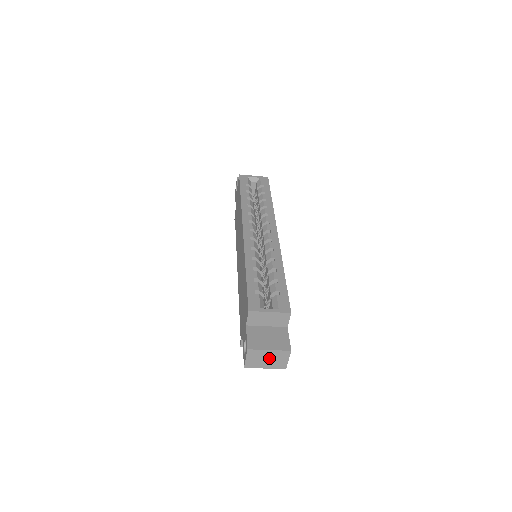
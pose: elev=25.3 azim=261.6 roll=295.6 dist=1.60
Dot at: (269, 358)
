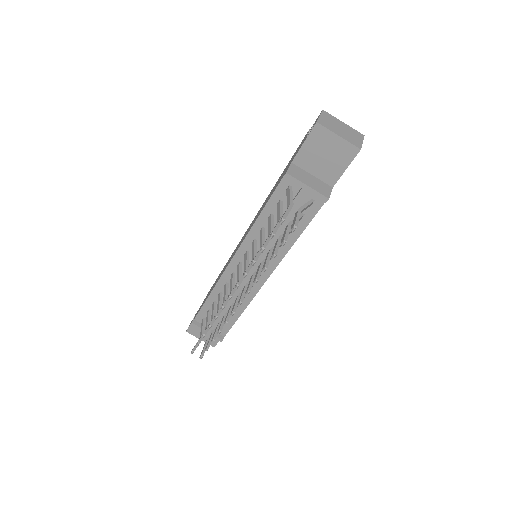
Dot at: (343, 129)
